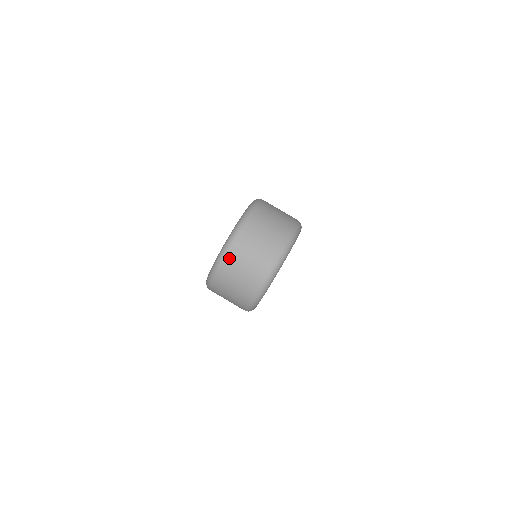
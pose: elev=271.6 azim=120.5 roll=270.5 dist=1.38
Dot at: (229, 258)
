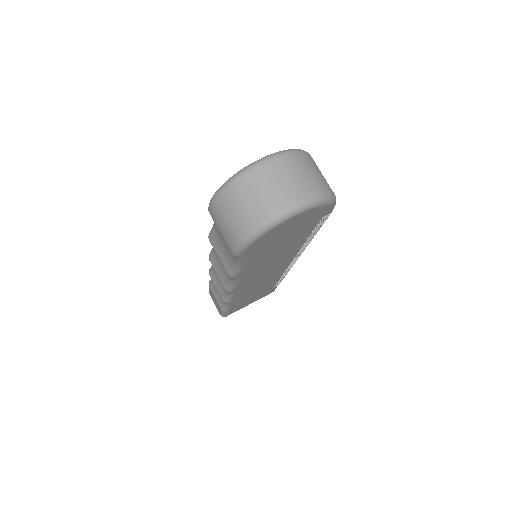
Dot at: (255, 173)
